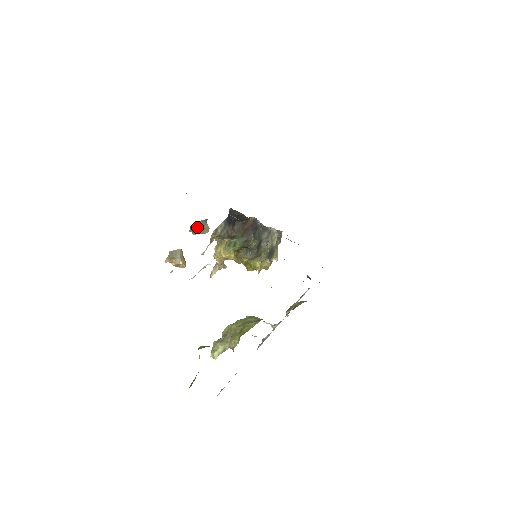
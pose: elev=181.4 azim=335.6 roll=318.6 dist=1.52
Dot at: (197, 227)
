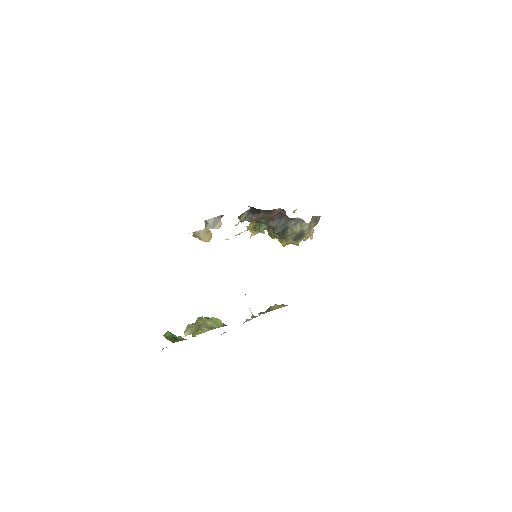
Dot at: (210, 223)
